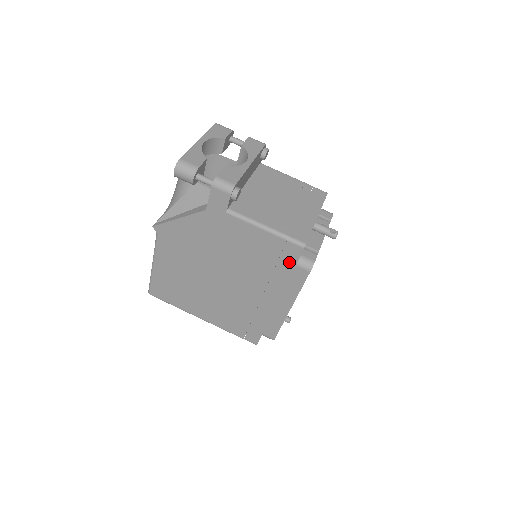
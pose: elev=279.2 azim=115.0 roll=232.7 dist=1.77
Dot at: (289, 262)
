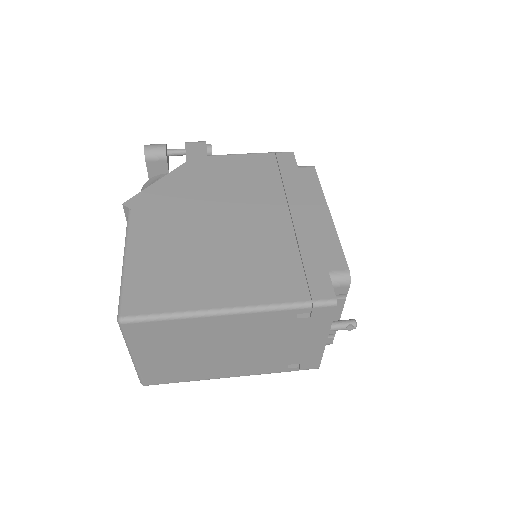
Dot at: (290, 168)
